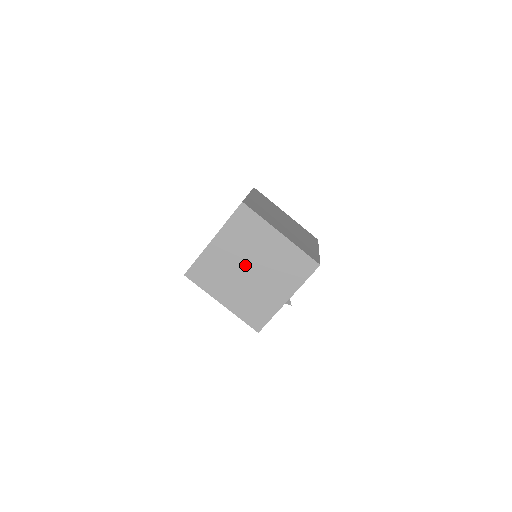
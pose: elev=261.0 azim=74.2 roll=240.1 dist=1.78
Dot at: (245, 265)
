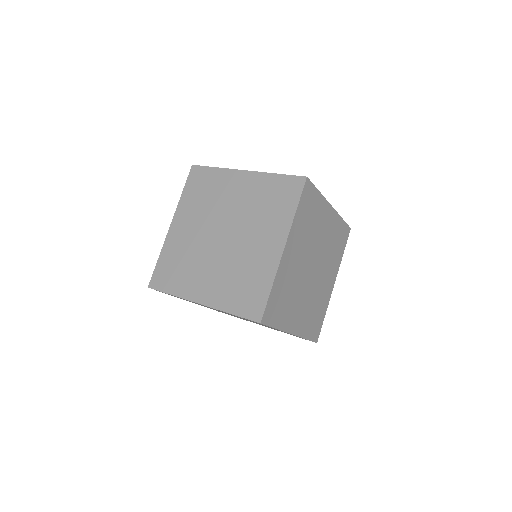
Dot at: occluded
